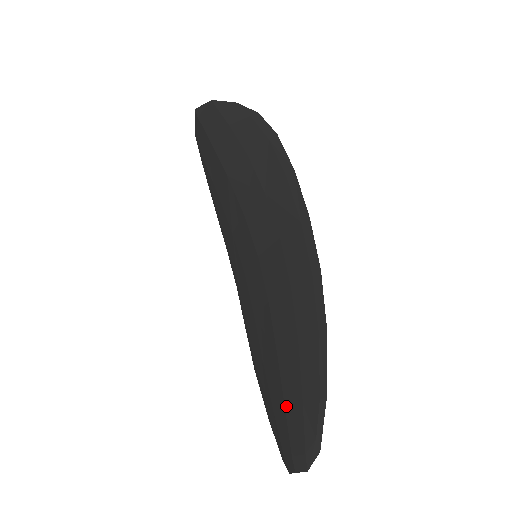
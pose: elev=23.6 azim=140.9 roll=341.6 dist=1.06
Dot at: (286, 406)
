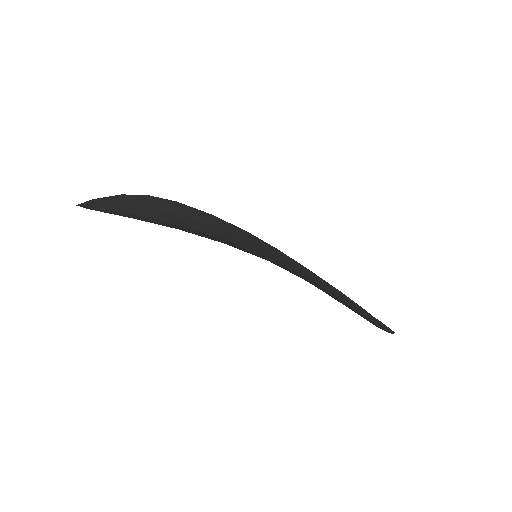
Dot at: occluded
